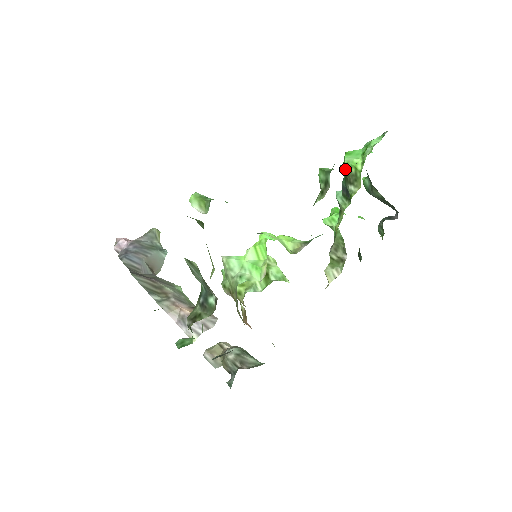
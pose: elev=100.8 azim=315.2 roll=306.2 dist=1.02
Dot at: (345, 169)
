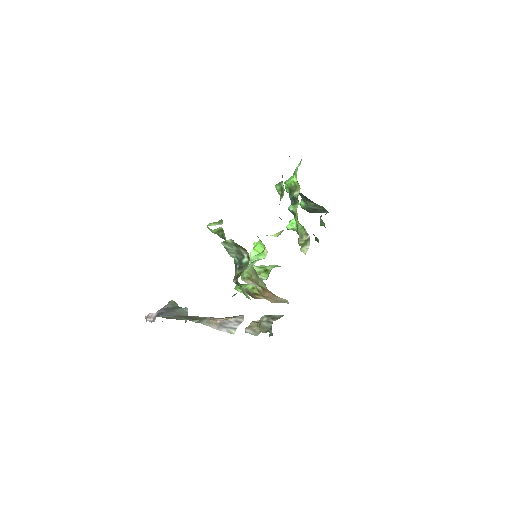
Dot at: (288, 187)
